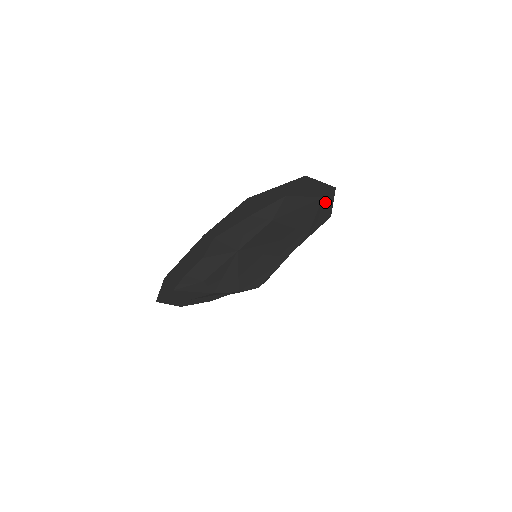
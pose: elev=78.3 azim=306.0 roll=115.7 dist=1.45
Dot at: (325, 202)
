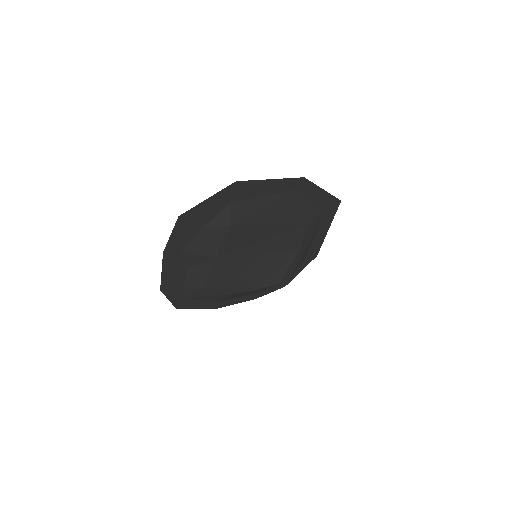
Dot at: (307, 192)
